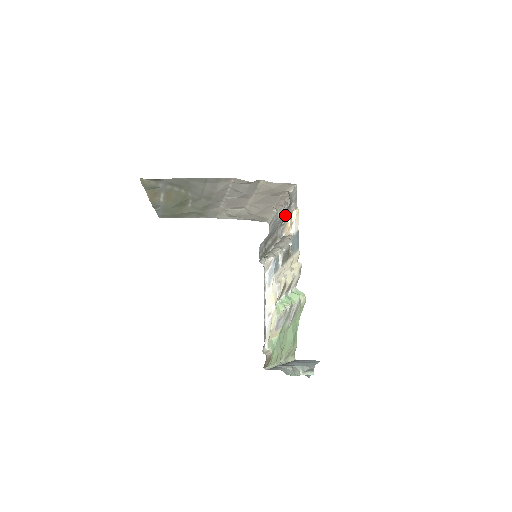
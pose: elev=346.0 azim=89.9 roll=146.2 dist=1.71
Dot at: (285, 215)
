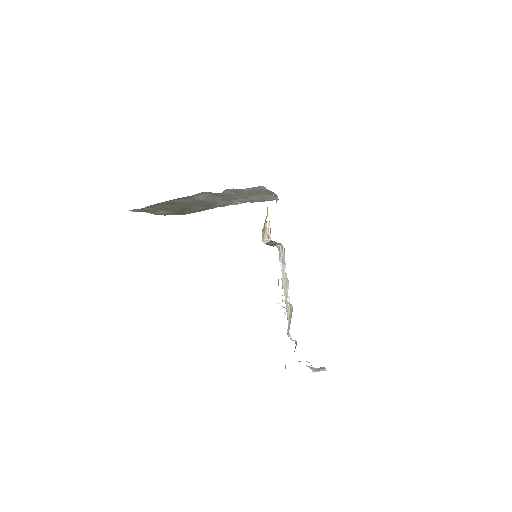
Dot at: occluded
